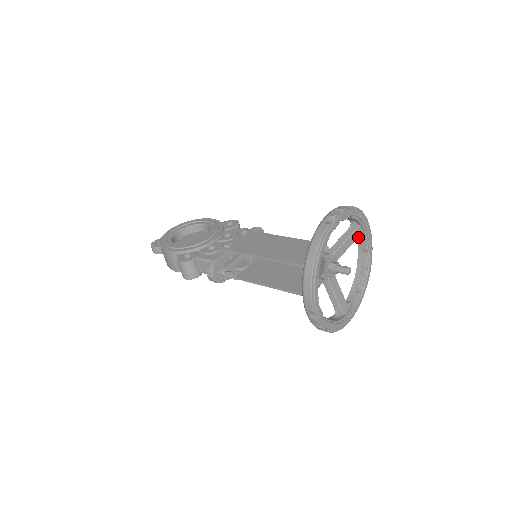
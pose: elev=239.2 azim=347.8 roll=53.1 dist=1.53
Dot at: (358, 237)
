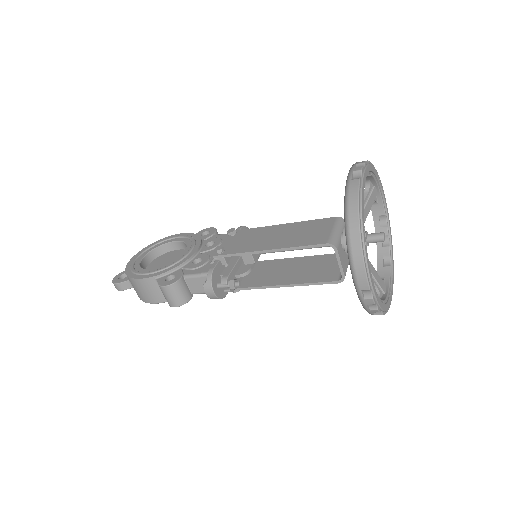
Dot at: (374, 201)
